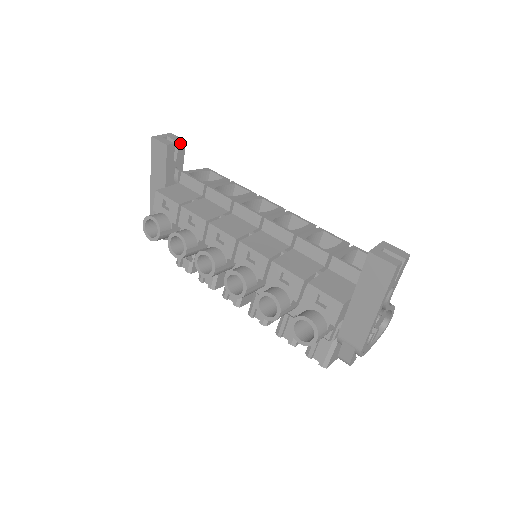
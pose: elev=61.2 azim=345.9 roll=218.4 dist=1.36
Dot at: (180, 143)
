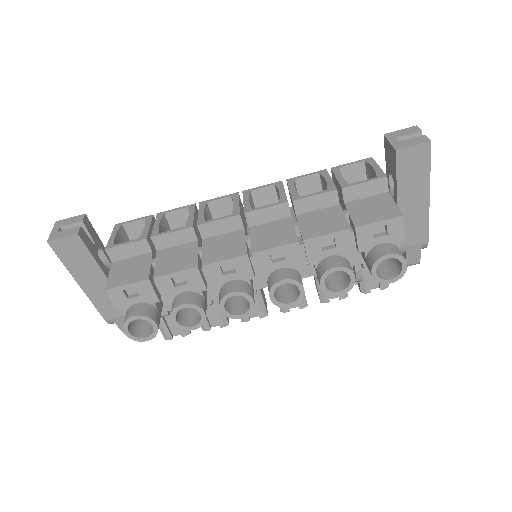
Dot at: (83, 221)
